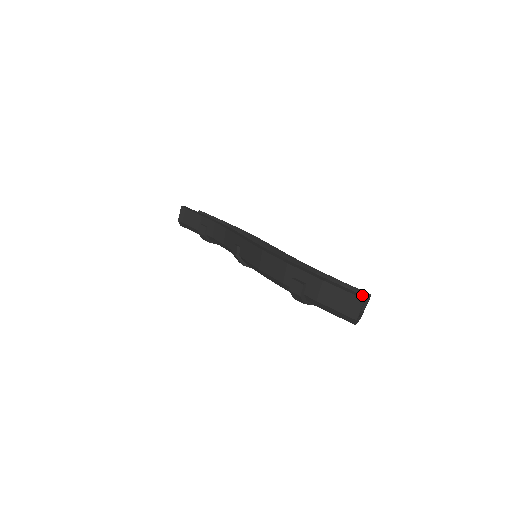
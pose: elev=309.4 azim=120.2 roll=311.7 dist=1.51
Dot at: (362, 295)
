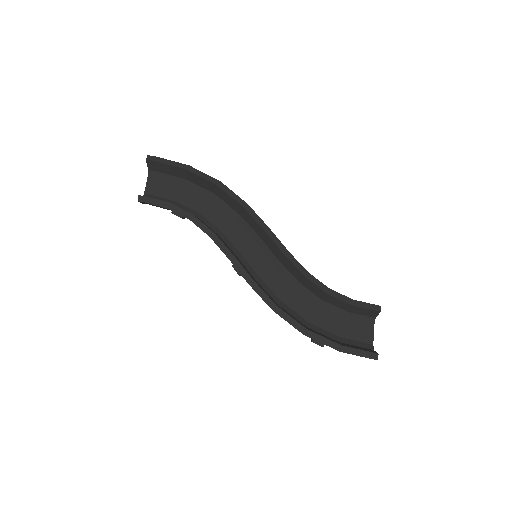
Dot at: (374, 354)
